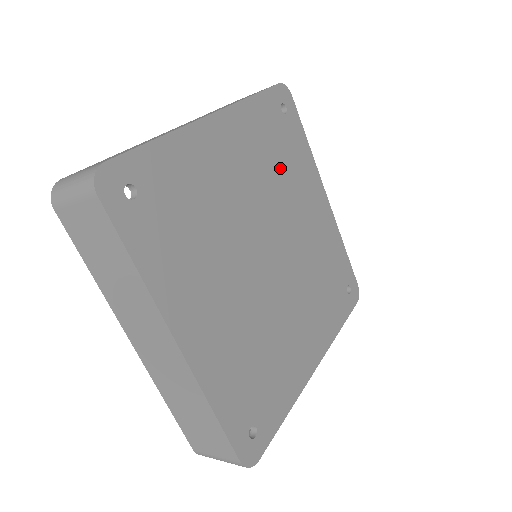
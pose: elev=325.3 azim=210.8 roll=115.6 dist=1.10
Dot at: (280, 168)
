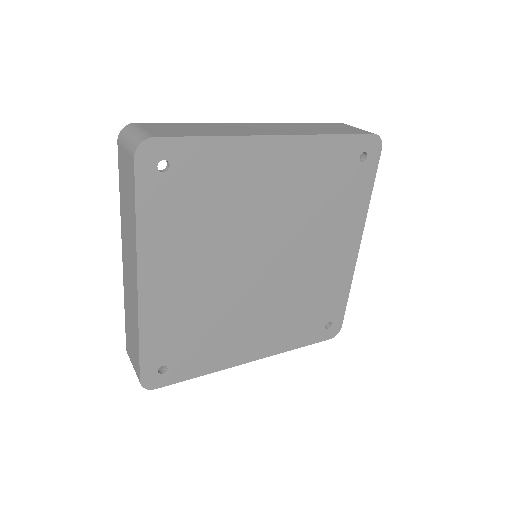
Dot at: (323, 203)
